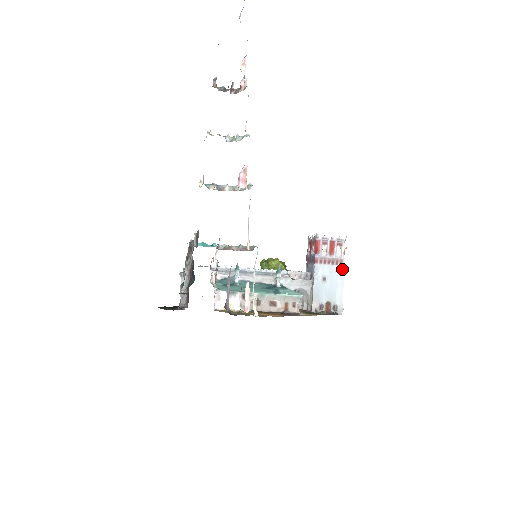
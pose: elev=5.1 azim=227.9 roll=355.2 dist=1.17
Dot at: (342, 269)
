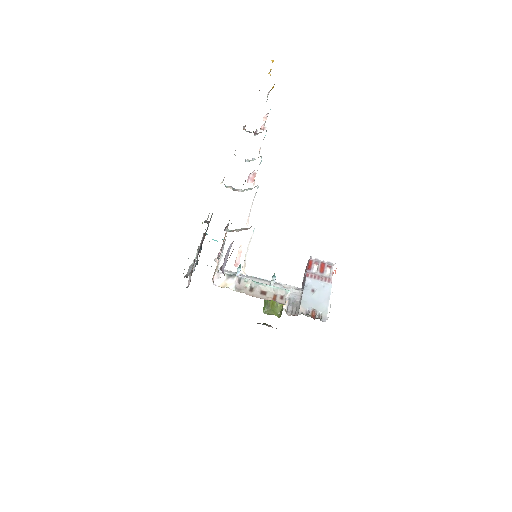
Dot at: (330, 286)
